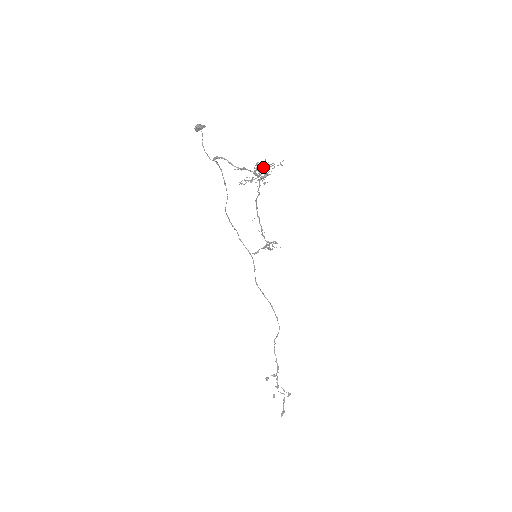
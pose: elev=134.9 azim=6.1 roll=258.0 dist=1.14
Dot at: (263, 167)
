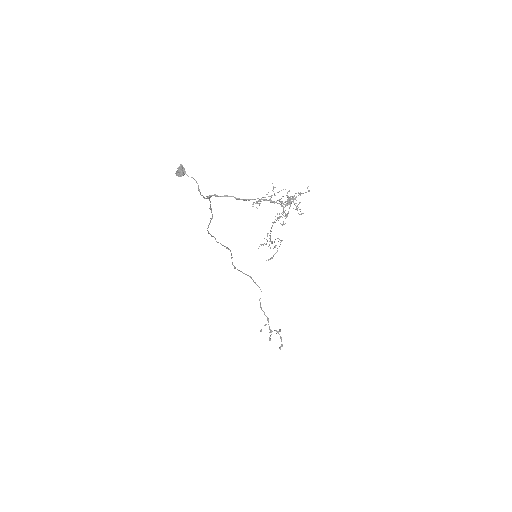
Dot at: occluded
